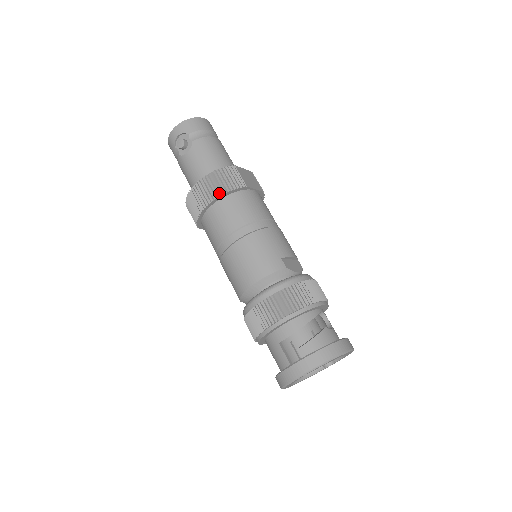
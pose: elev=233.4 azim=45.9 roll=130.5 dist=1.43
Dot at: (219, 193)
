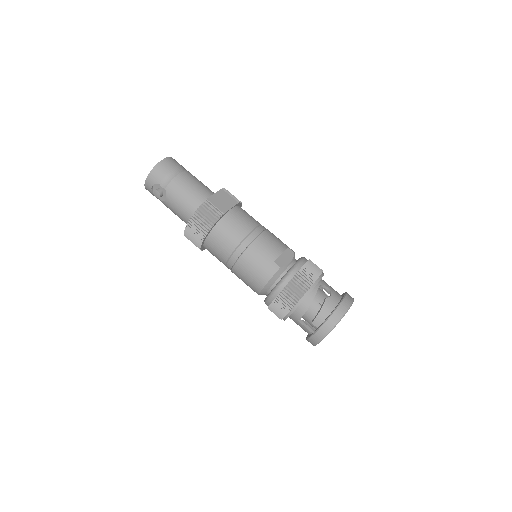
Dot at: (206, 231)
